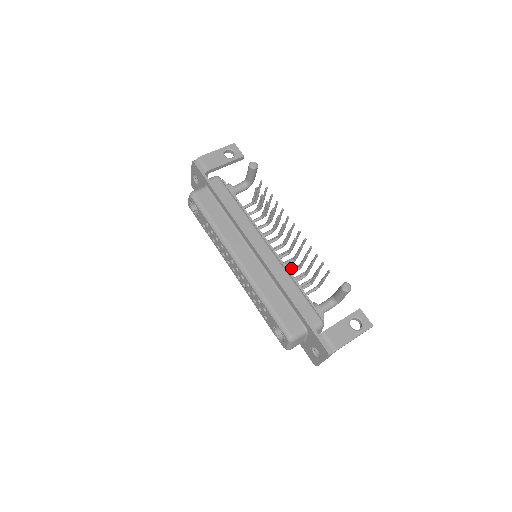
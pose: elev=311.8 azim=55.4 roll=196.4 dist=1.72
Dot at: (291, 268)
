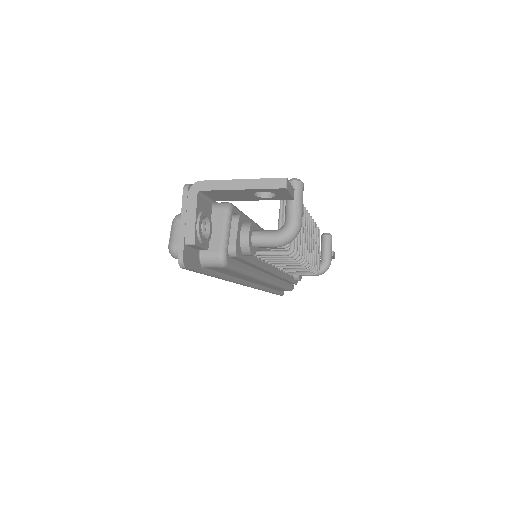
Dot at: occluded
